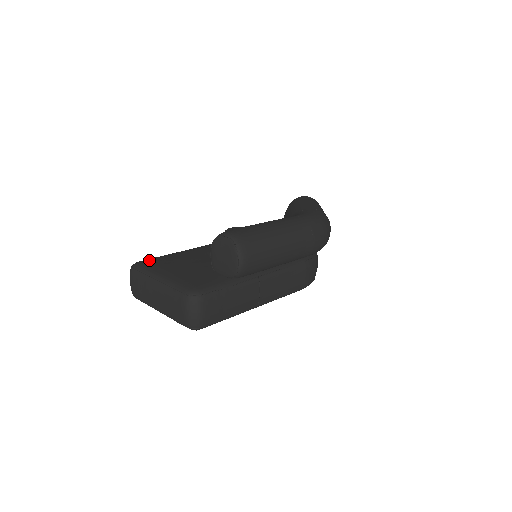
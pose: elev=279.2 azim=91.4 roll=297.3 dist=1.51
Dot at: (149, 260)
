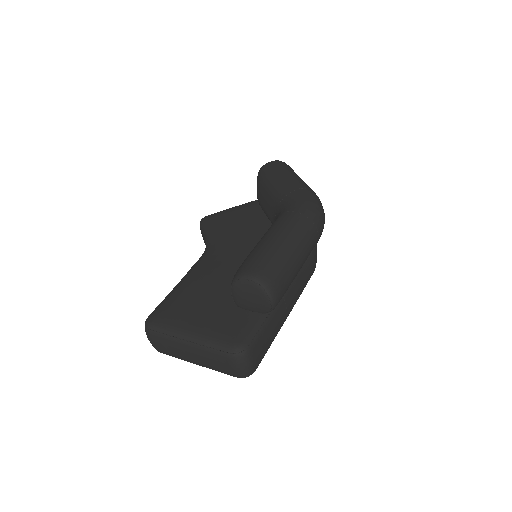
Dot at: (160, 313)
